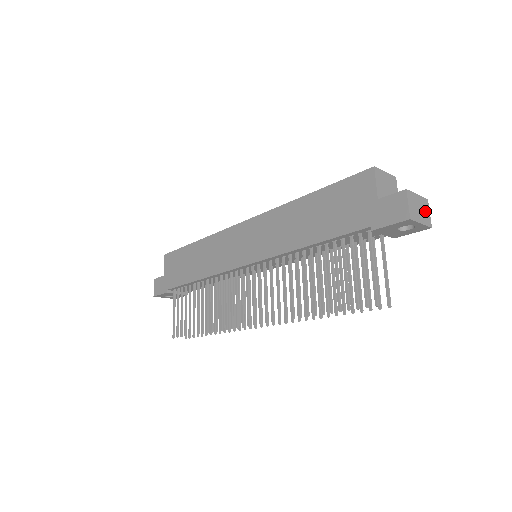
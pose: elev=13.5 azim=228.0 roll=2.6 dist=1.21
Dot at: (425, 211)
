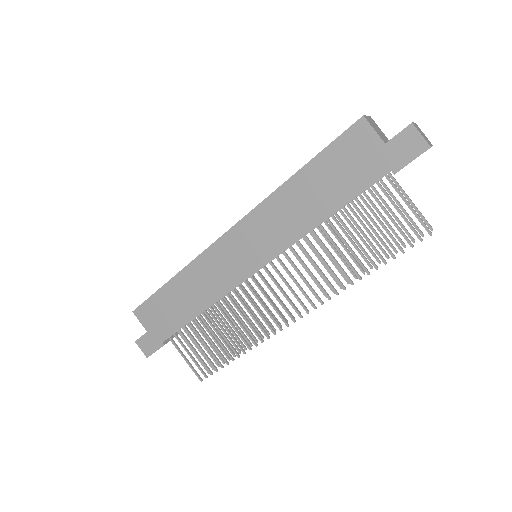
Dot at: (423, 134)
